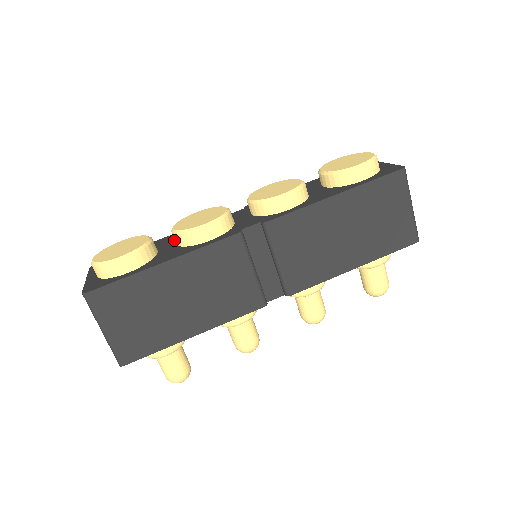
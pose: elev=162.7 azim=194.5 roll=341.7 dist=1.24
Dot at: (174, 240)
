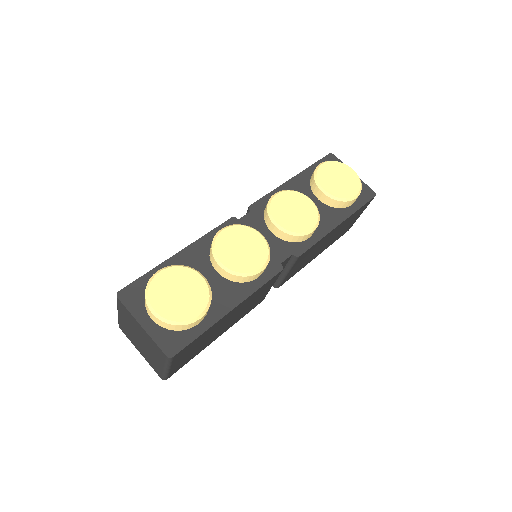
Dot at: (206, 262)
